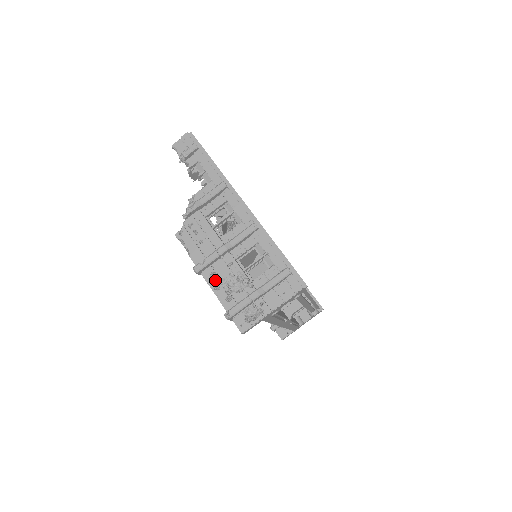
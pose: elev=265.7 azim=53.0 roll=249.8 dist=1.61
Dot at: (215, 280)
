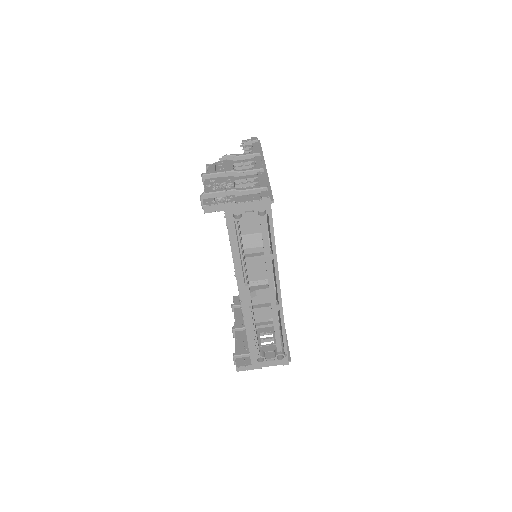
Dot at: (211, 183)
